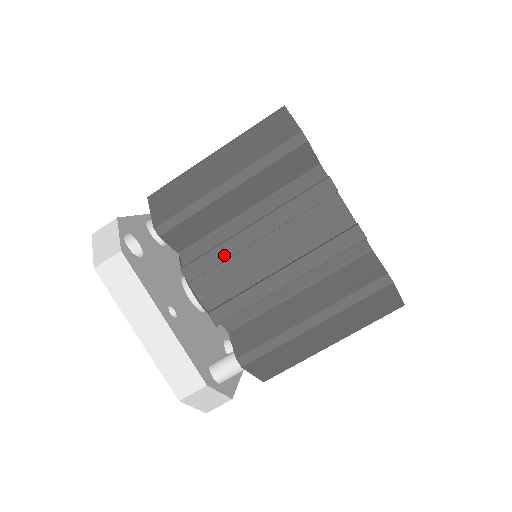
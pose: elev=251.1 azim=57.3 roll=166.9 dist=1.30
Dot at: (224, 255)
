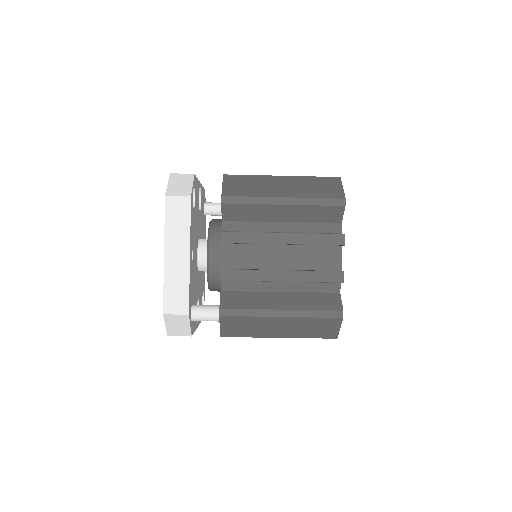
Dot at: (254, 240)
